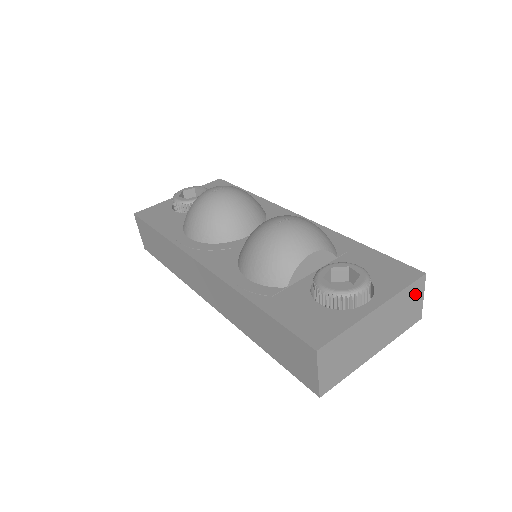
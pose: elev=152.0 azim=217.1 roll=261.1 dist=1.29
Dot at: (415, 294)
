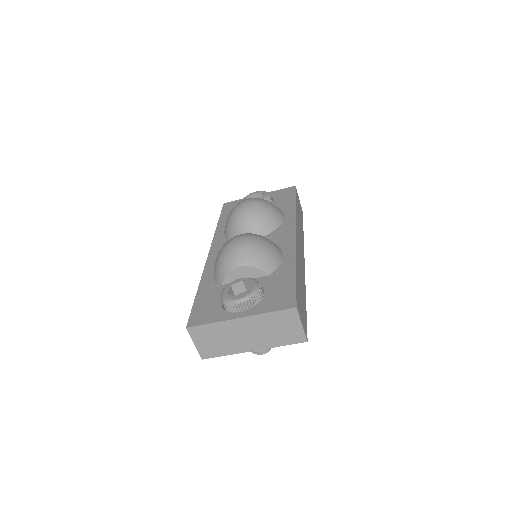
Dot at: (288, 320)
